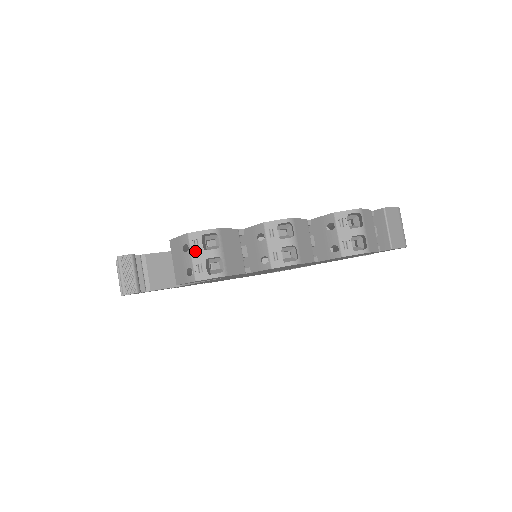
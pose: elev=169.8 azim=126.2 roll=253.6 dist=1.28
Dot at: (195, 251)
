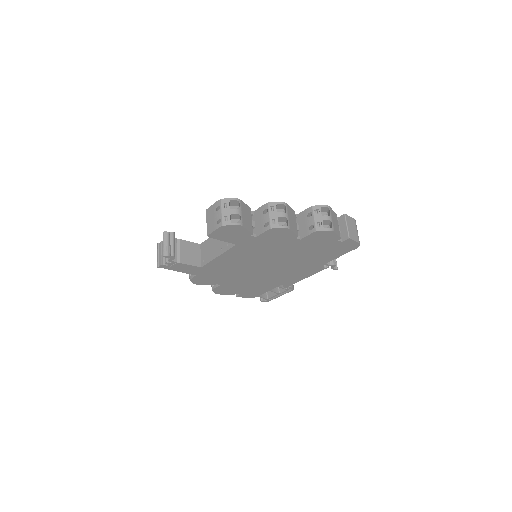
Dot at: (224, 209)
